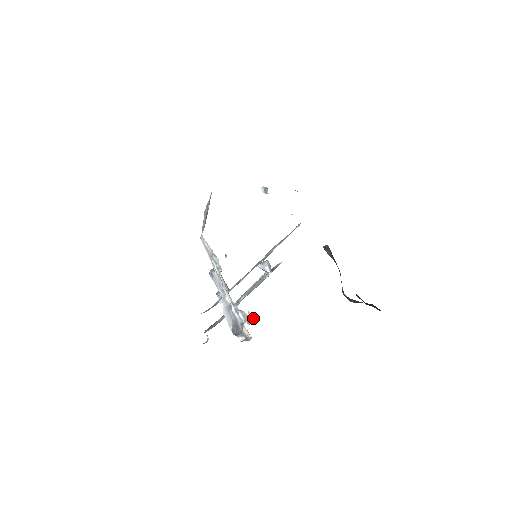
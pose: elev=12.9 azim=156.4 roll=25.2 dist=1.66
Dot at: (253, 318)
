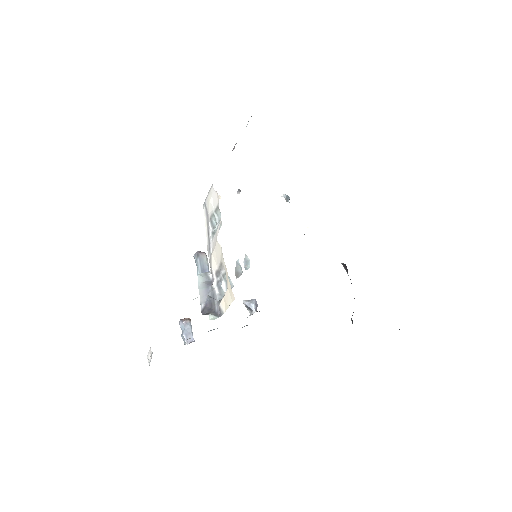
Dot at: (249, 264)
